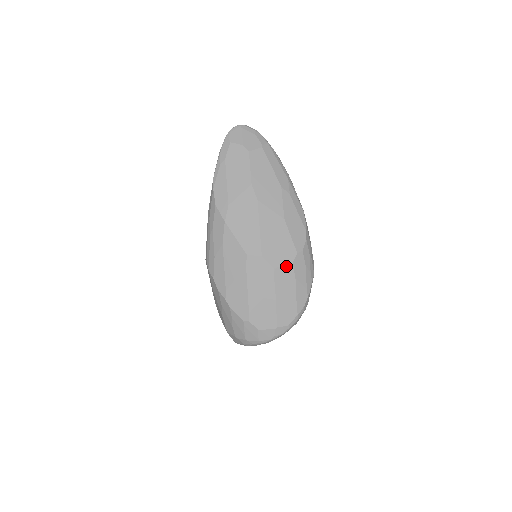
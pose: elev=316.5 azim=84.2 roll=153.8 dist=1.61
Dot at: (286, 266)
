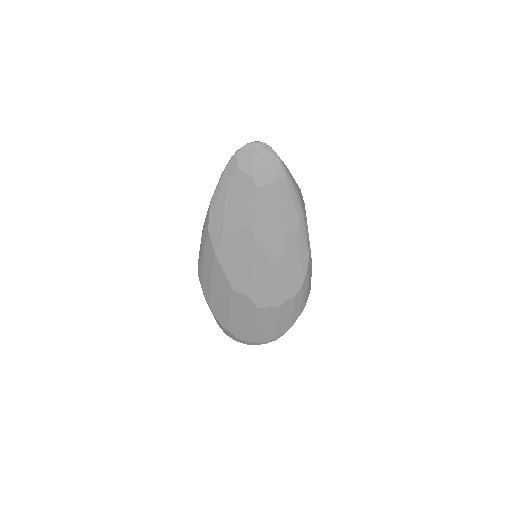
Dot at: (272, 308)
